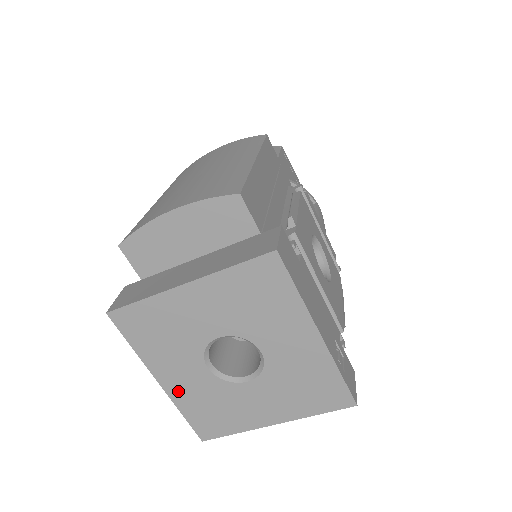
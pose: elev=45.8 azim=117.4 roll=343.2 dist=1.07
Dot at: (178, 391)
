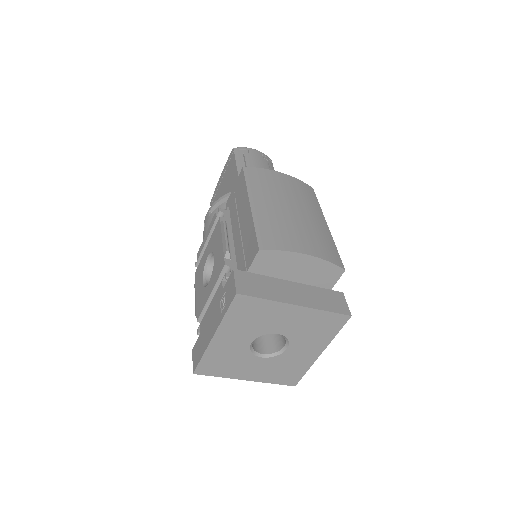
Dot at: (218, 346)
